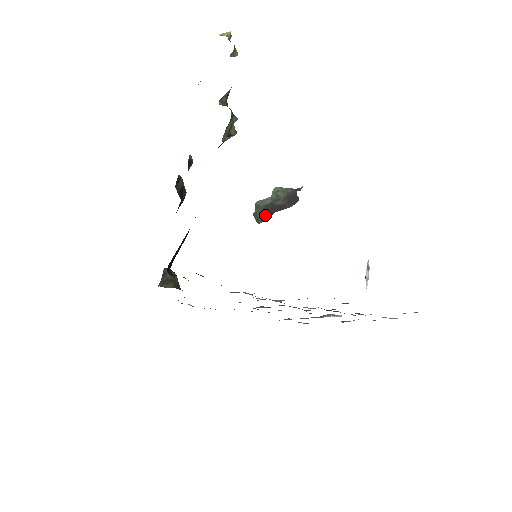
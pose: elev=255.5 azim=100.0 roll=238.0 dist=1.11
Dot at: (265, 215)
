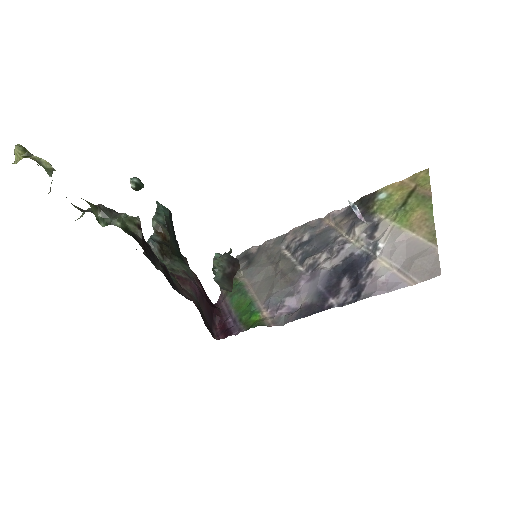
Dot at: (229, 284)
